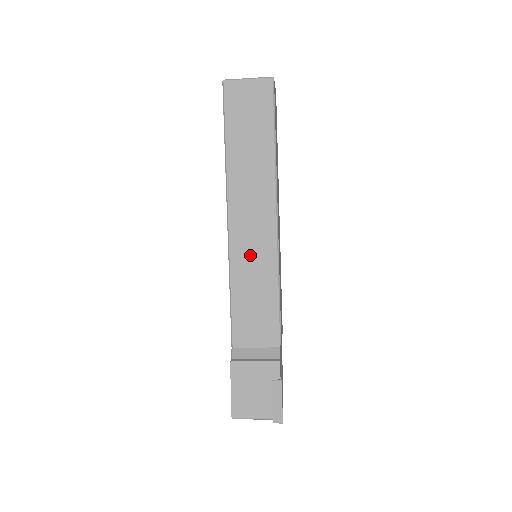
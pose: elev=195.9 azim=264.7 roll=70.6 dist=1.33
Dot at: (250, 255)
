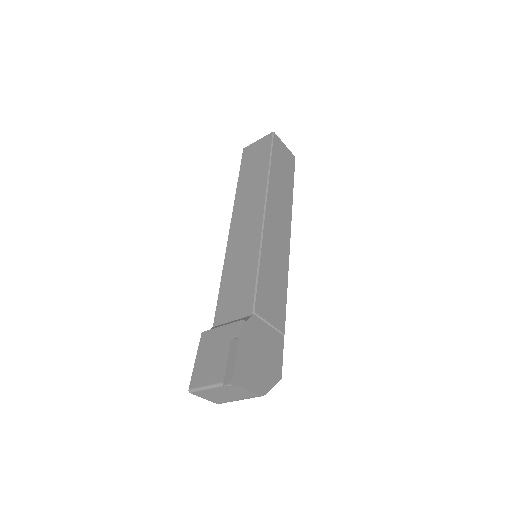
Dot at: (241, 244)
